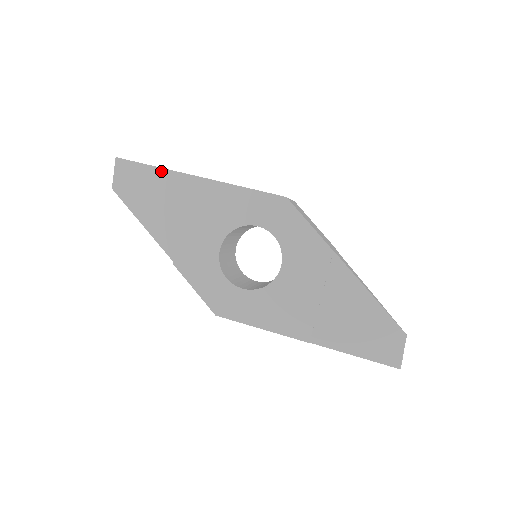
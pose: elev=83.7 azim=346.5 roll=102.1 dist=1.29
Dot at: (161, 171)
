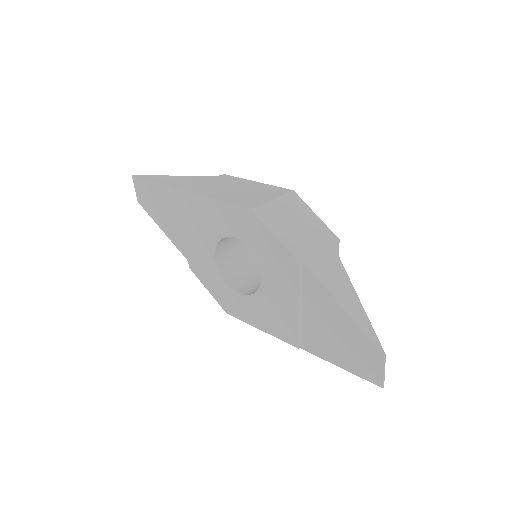
Dot at: (161, 186)
